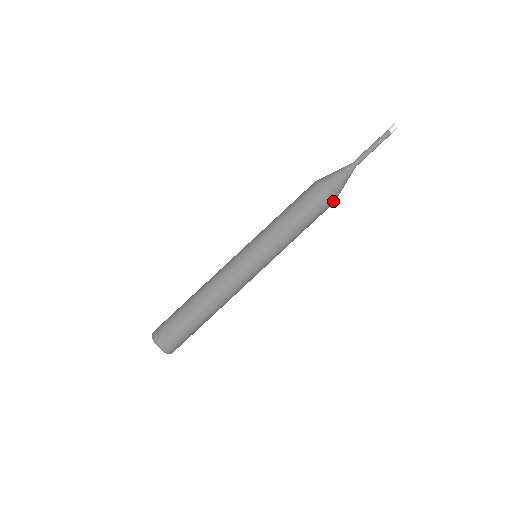
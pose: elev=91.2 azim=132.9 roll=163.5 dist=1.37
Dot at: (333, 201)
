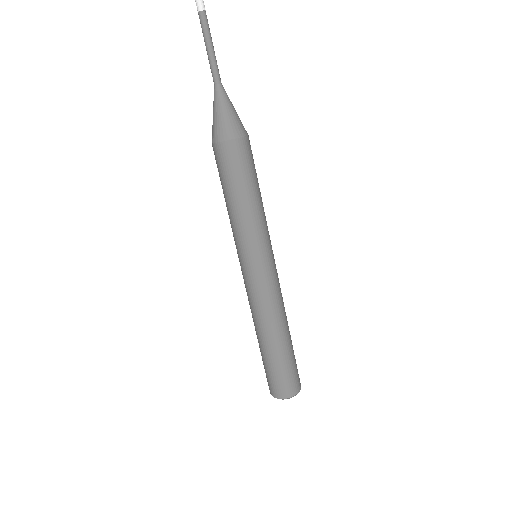
Dot at: occluded
